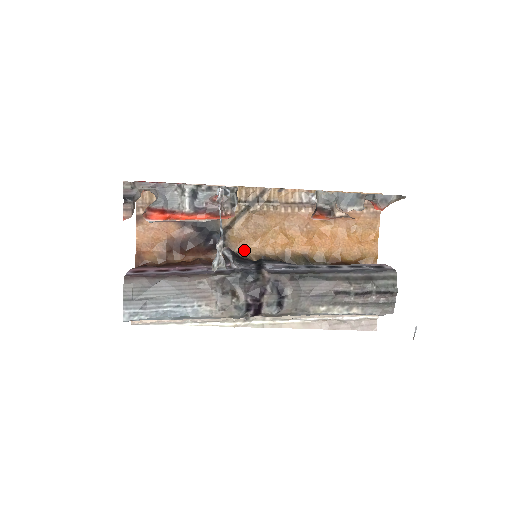
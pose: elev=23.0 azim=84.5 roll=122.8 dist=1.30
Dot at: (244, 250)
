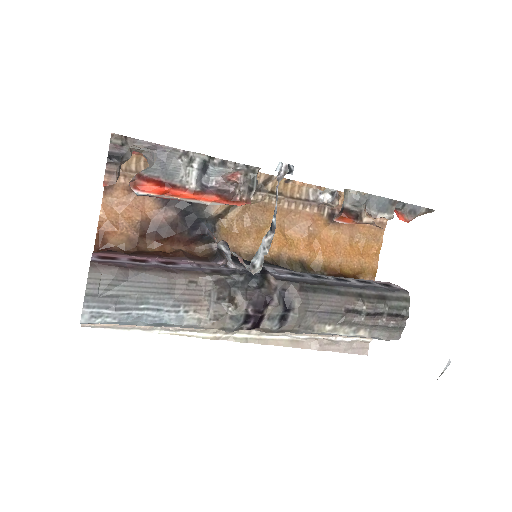
Dot at: (235, 246)
